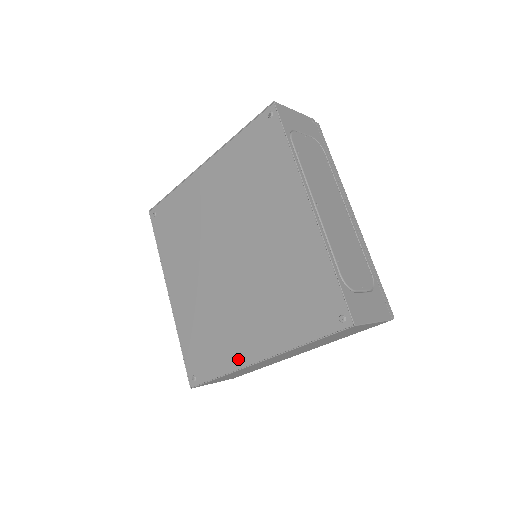
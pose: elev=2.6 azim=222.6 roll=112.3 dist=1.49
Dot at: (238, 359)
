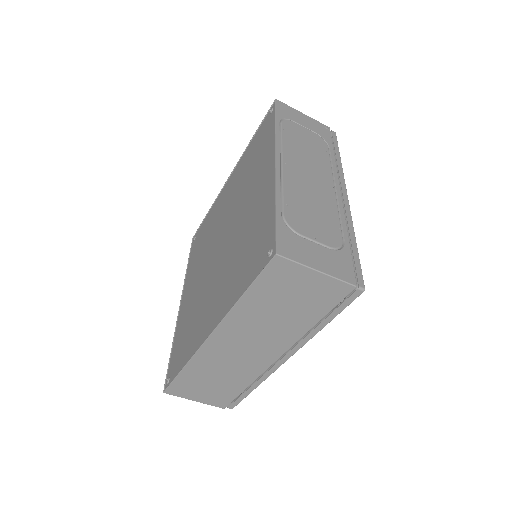
Dot at: (198, 342)
